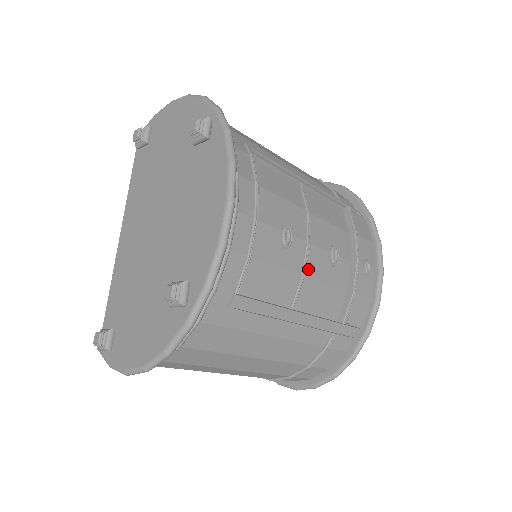
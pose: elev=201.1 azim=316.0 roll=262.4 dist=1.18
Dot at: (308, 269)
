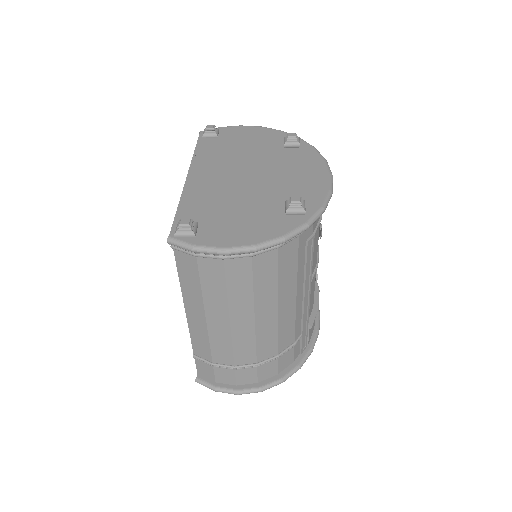
Dot at: occluded
